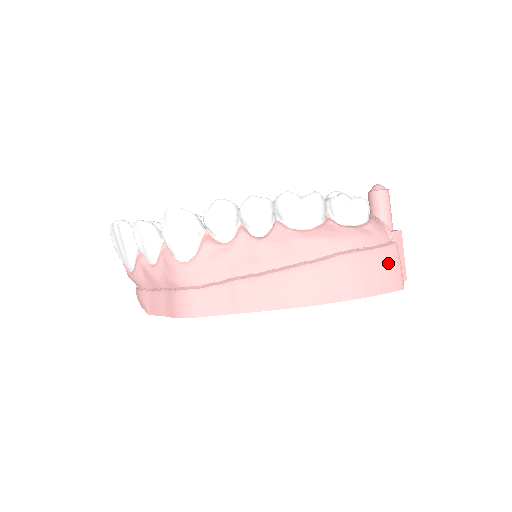
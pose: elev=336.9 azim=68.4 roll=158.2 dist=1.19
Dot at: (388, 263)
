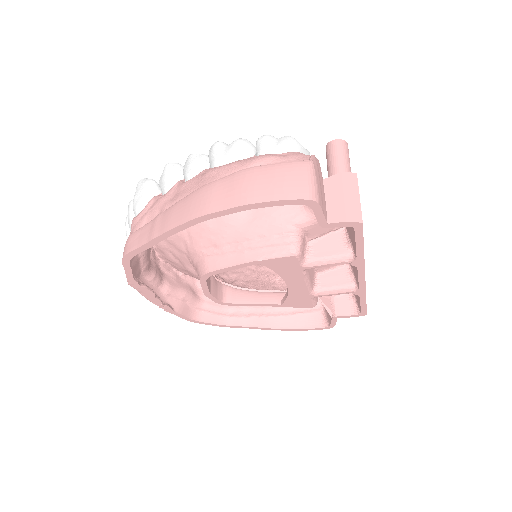
Dot at: (290, 174)
